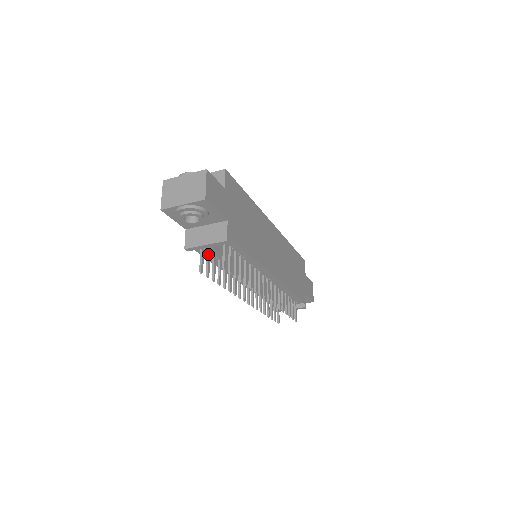
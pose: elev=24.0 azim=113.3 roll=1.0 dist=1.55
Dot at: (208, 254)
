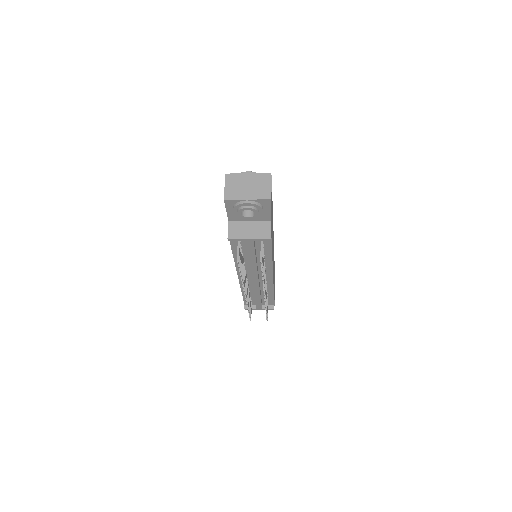
Dot at: (240, 247)
